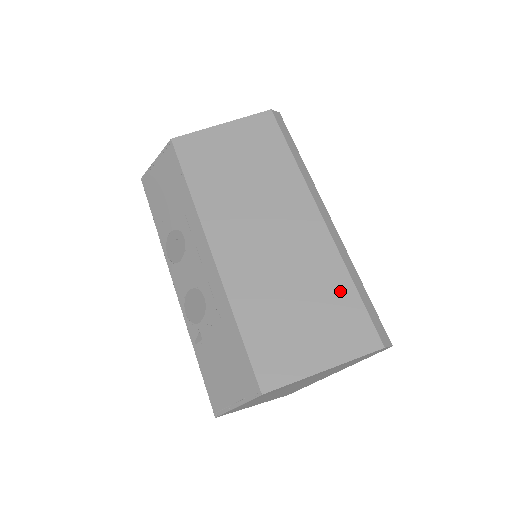
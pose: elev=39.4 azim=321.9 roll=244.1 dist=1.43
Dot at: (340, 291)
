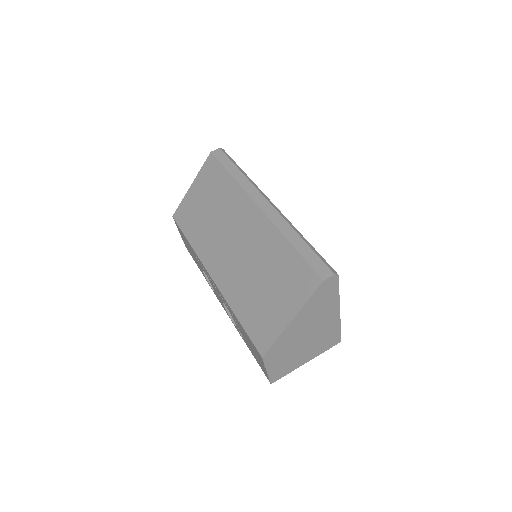
Dot at: (284, 255)
